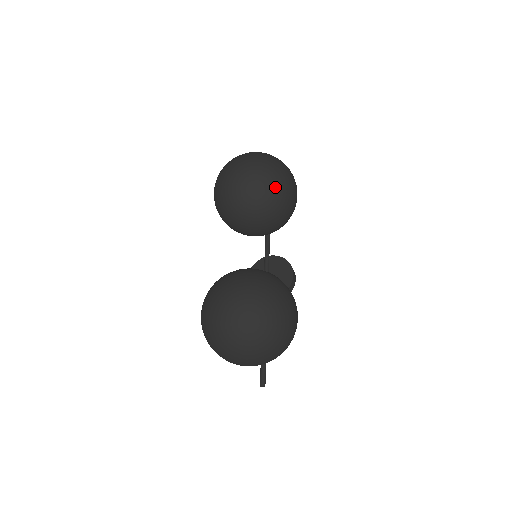
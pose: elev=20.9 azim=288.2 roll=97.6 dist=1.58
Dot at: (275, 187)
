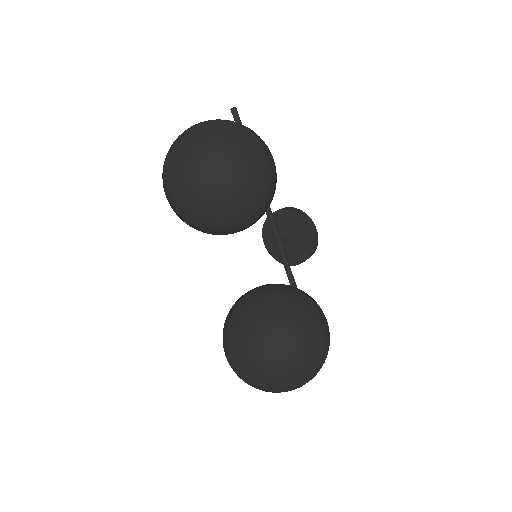
Dot at: (233, 197)
